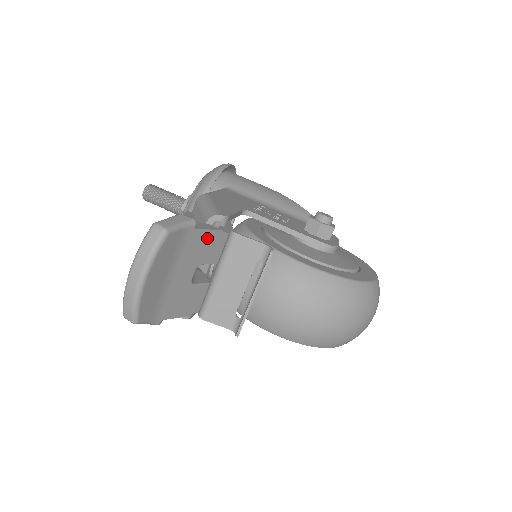
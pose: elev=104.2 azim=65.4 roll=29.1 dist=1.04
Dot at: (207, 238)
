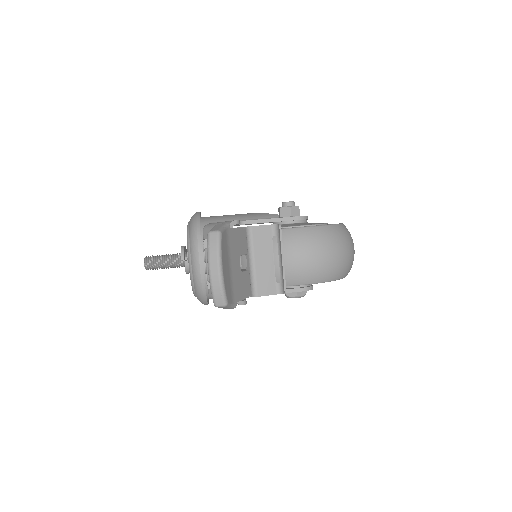
Dot at: (237, 235)
